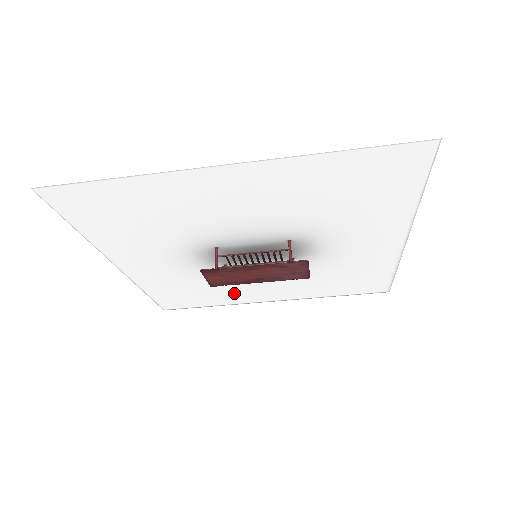
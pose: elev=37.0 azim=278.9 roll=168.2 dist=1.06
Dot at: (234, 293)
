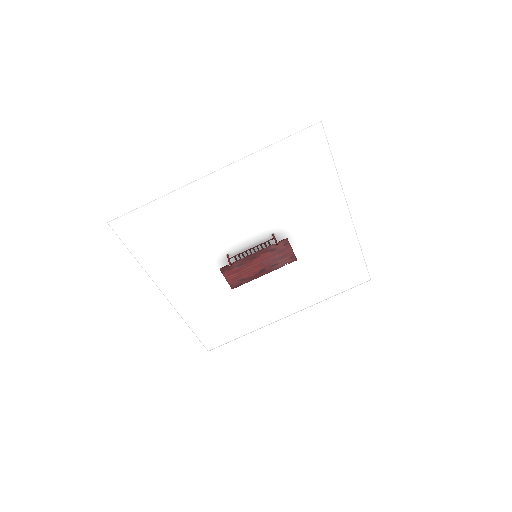
Dot at: (255, 311)
